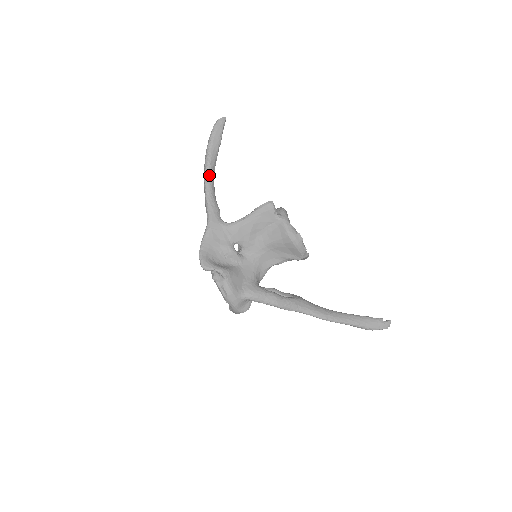
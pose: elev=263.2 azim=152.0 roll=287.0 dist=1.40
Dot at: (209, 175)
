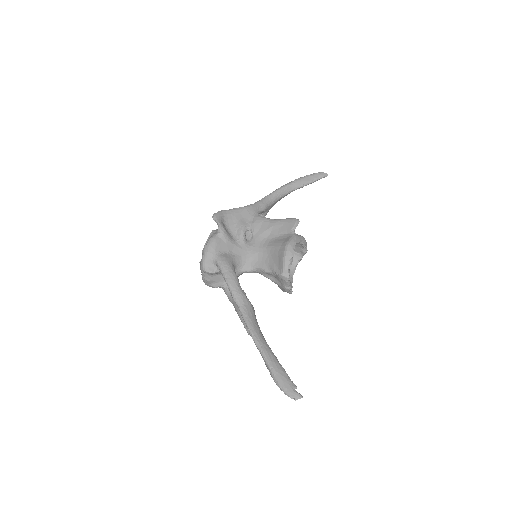
Dot at: (281, 189)
